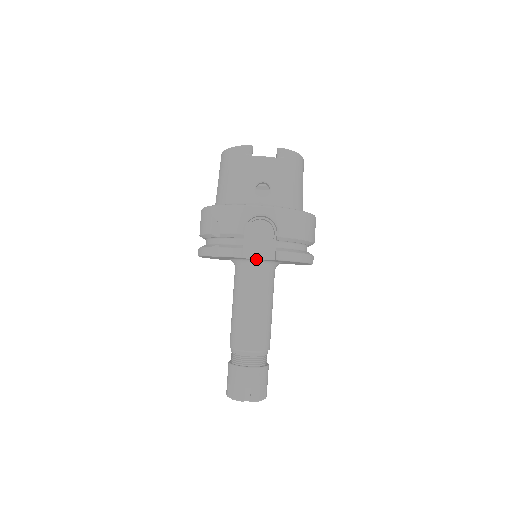
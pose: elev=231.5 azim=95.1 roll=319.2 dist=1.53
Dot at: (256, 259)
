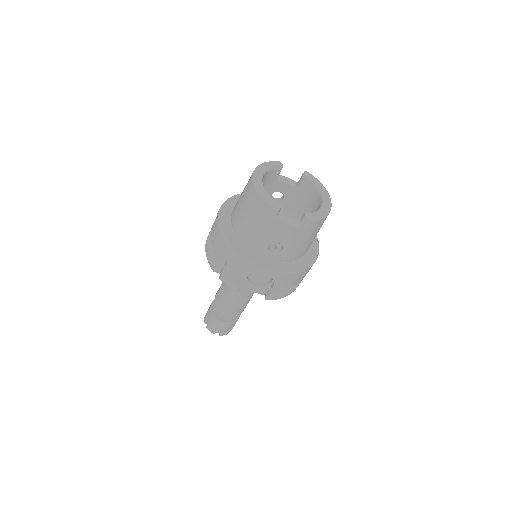
Dot at: occluded
